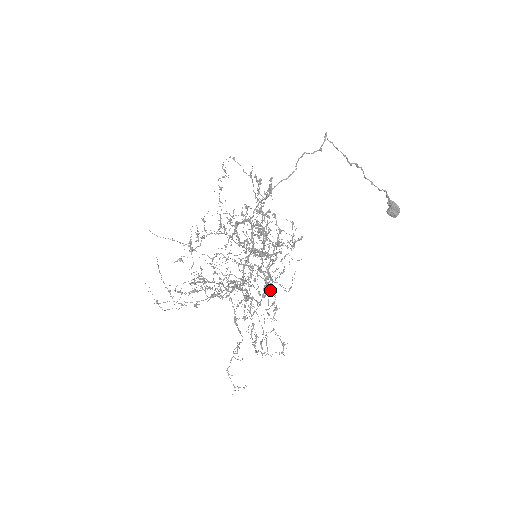
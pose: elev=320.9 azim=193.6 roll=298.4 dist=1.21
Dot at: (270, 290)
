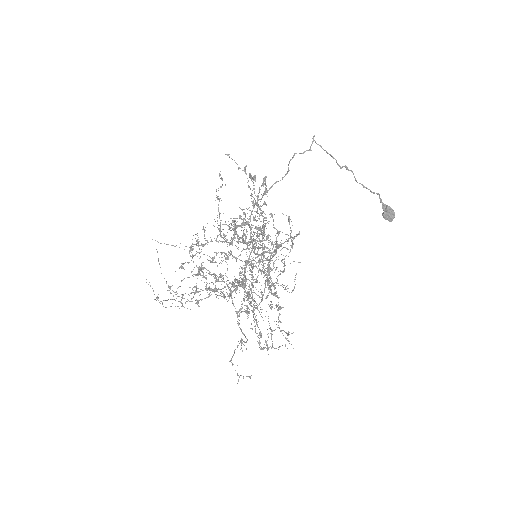
Dot at: occluded
